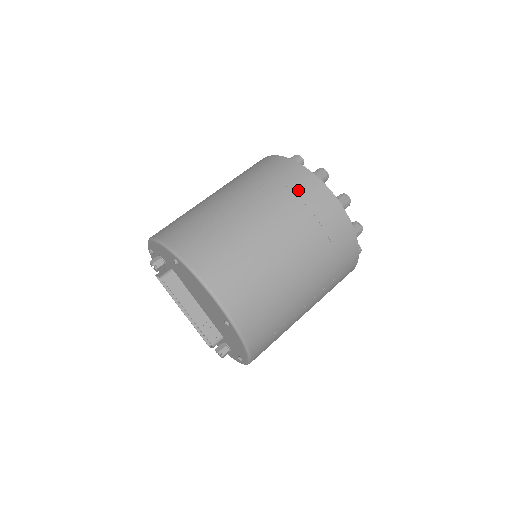
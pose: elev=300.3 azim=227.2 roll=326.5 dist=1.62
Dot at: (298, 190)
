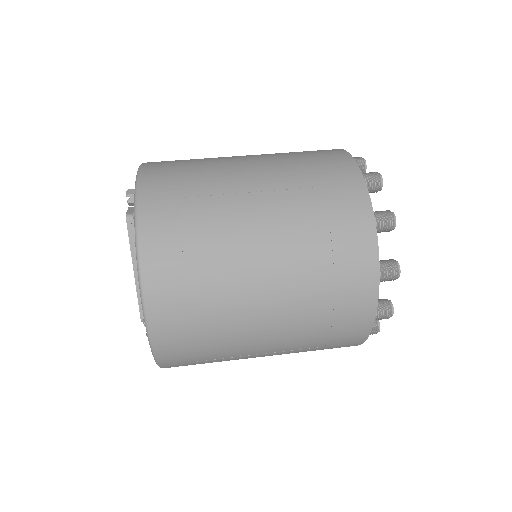
Dot at: (337, 224)
